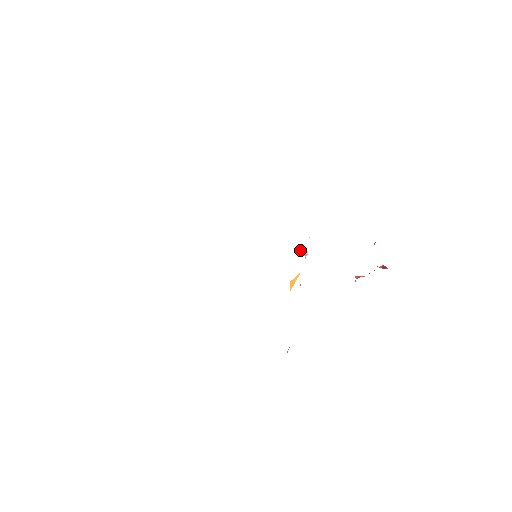
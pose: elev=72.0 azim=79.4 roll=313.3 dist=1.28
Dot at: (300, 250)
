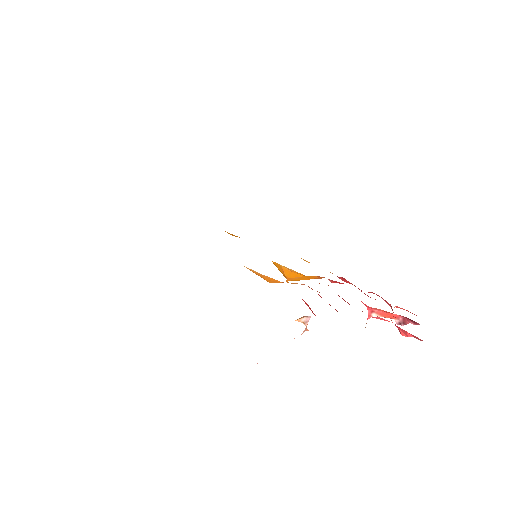
Dot at: (302, 317)
